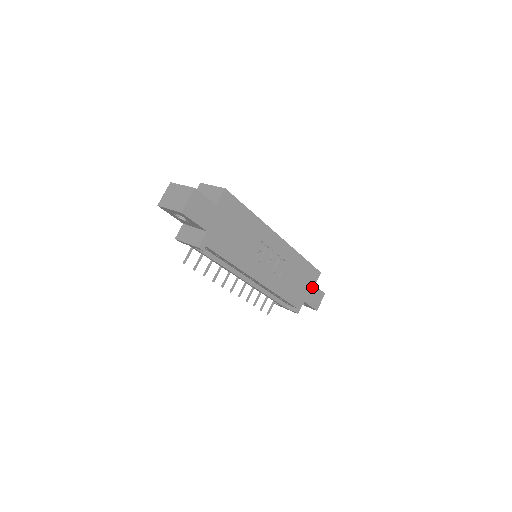
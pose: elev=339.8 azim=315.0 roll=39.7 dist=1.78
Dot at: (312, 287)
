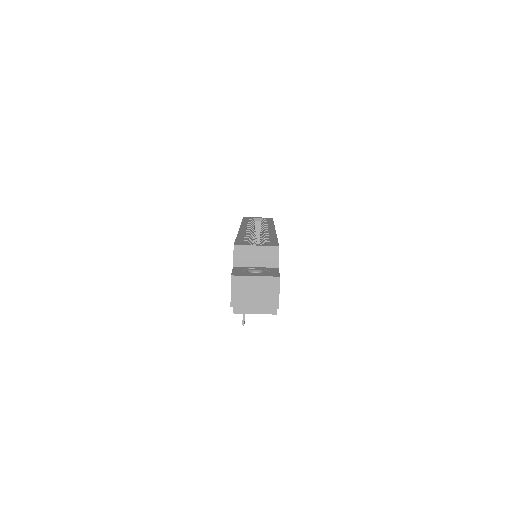
Dot at: occluded
